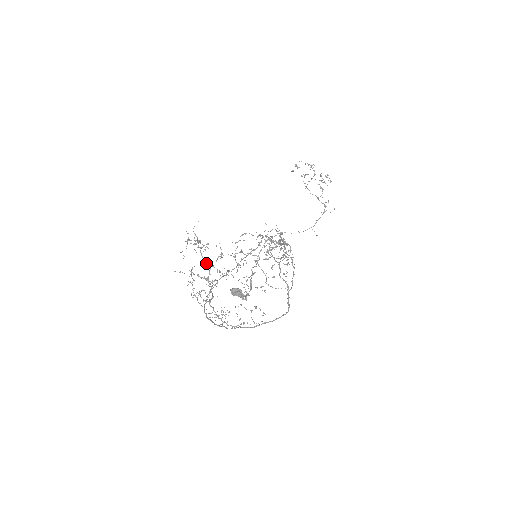
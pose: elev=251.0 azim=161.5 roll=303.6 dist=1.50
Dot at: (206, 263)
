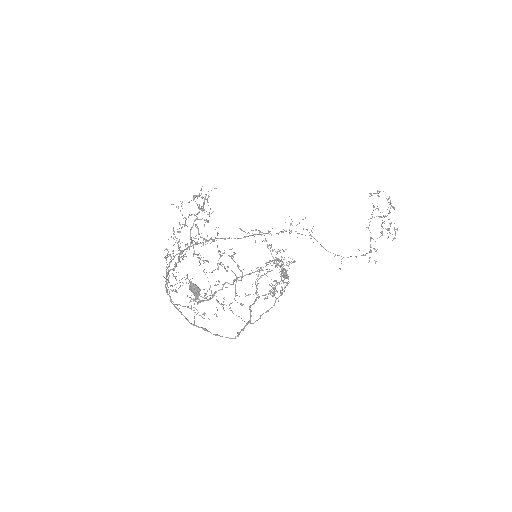
Dot at: (190, 237)
